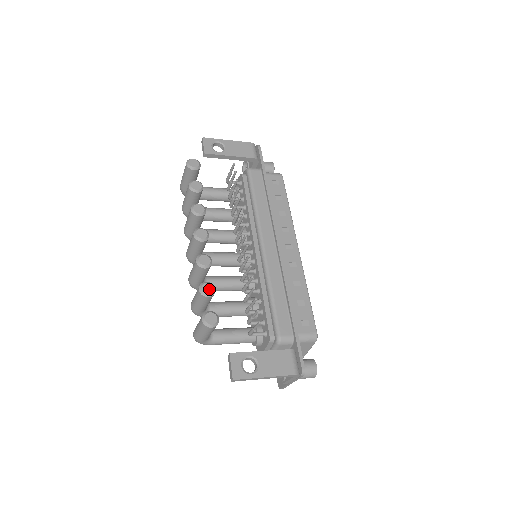
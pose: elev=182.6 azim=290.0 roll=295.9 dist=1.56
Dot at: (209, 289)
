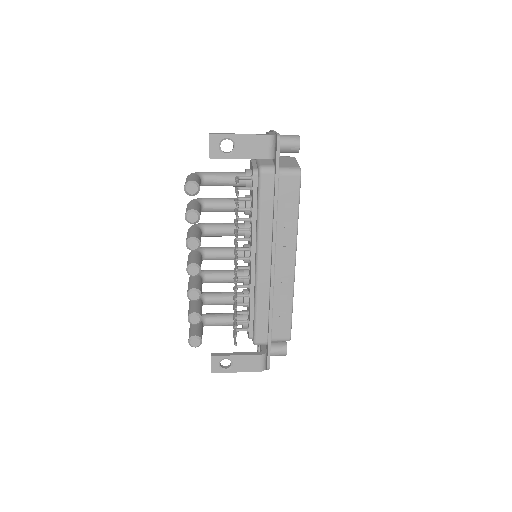
Dot at: (196, 320)
